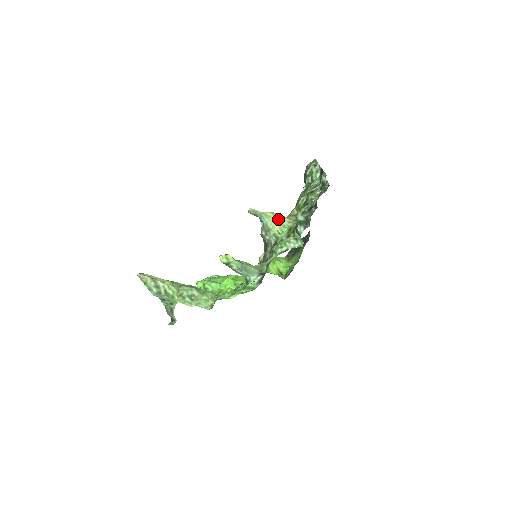
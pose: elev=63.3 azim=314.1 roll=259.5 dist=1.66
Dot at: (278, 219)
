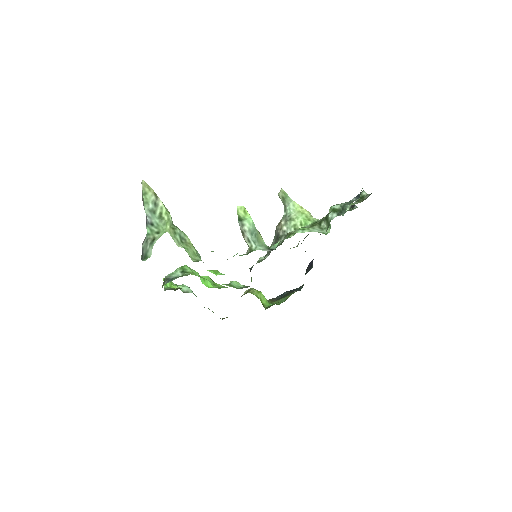
Dot at: (305, 212)
